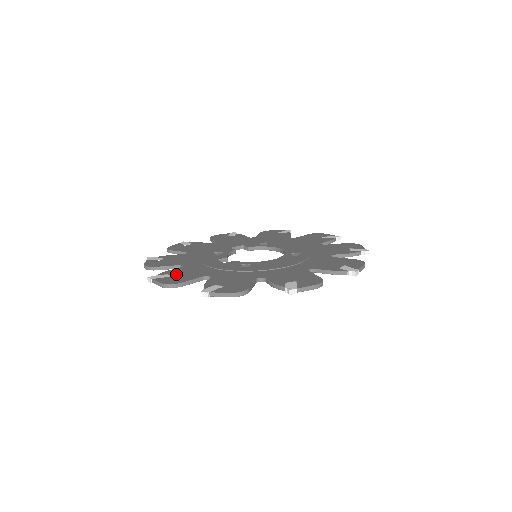
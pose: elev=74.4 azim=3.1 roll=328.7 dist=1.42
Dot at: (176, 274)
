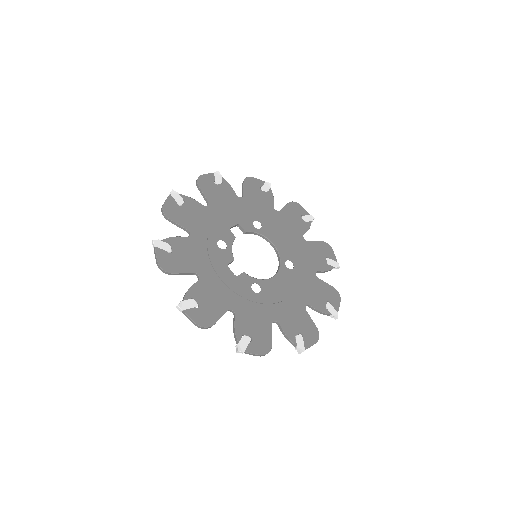
Dot at: (202, 301)
